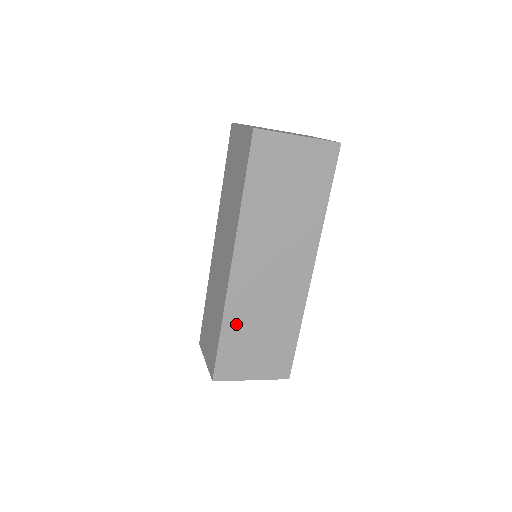
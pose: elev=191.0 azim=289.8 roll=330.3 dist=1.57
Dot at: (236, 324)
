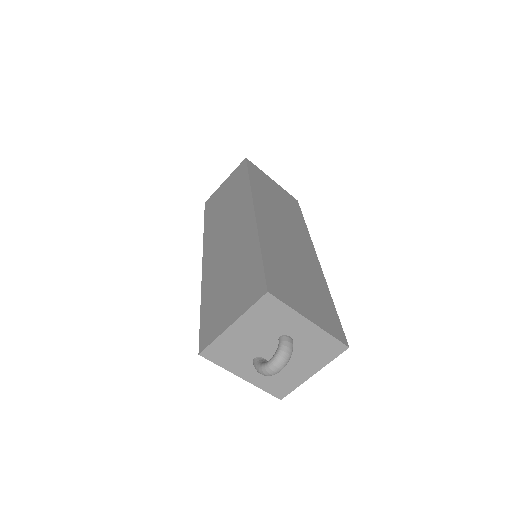
Dot at: (273, 252)
